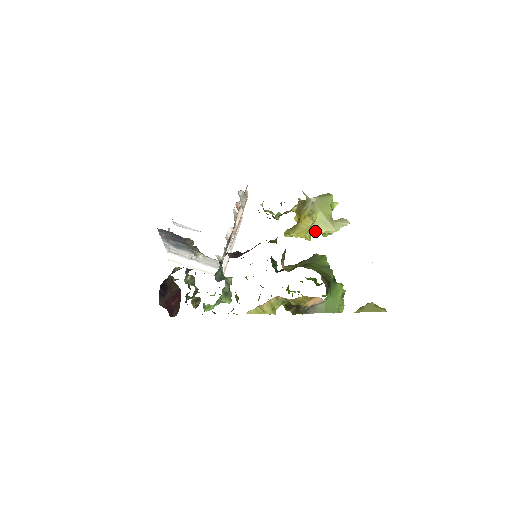
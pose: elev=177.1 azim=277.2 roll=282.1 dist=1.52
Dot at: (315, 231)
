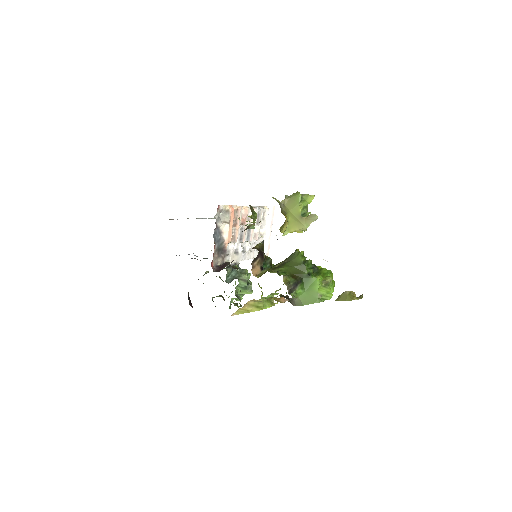
Dot at: (290, 231)
